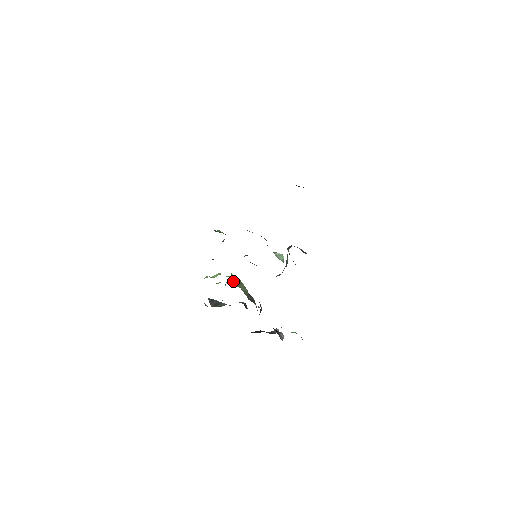
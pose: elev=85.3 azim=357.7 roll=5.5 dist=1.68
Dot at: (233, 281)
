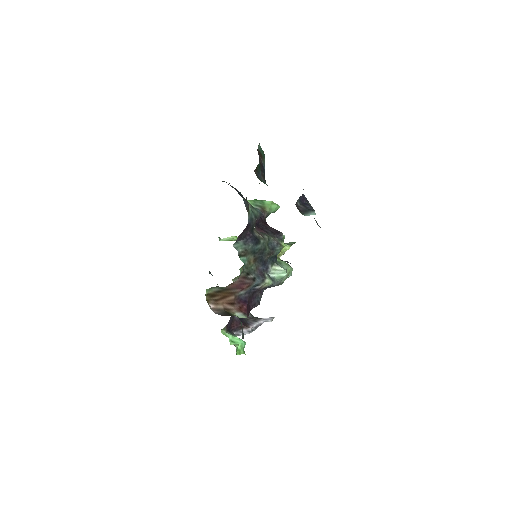
Dot at: occluded
